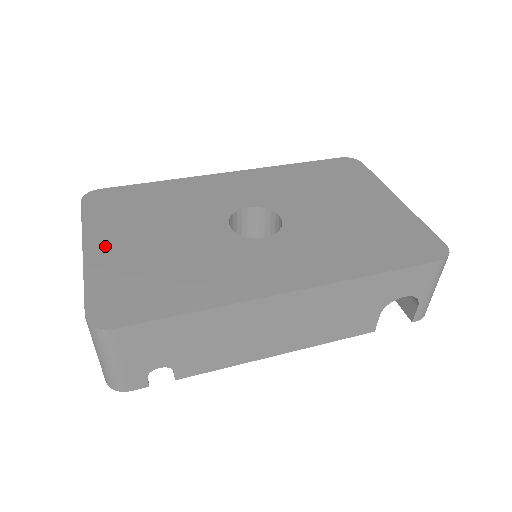
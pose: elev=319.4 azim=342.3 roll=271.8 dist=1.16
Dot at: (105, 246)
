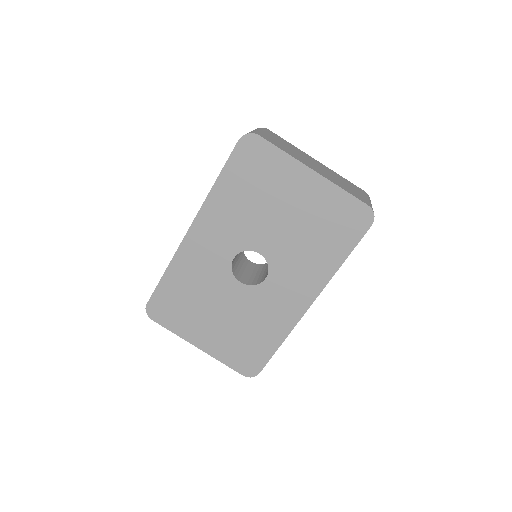
Dot at: (203, 339)
